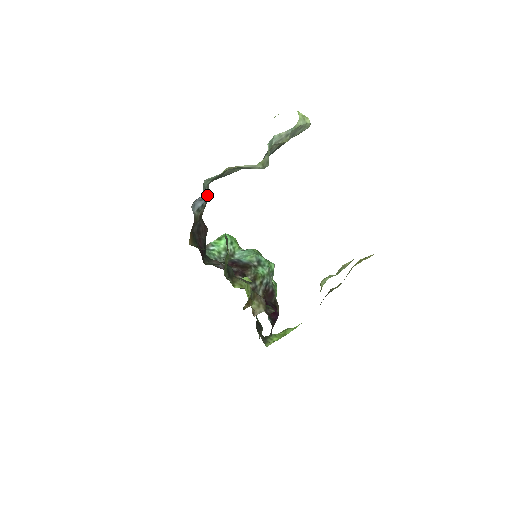
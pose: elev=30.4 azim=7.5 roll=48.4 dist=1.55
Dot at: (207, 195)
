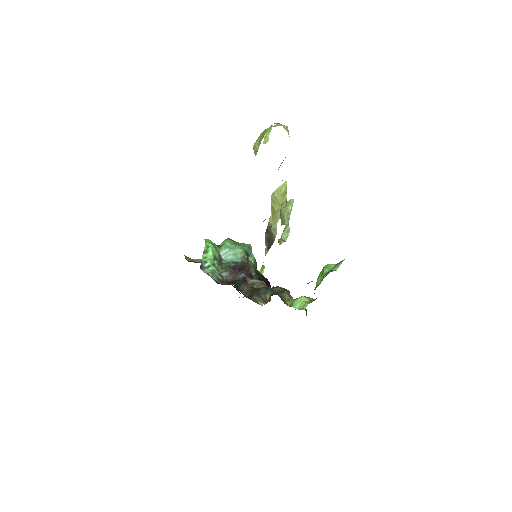
Dot at: occluded
